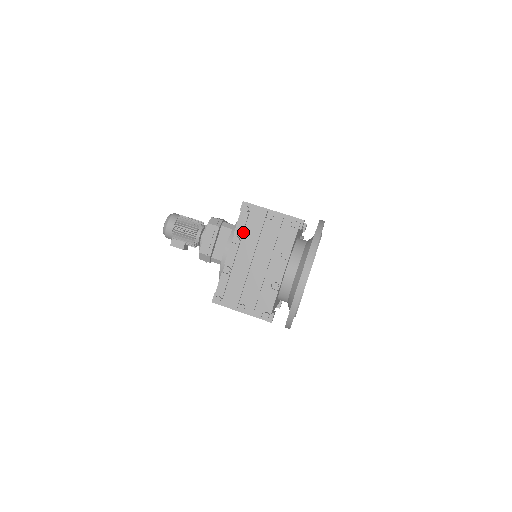
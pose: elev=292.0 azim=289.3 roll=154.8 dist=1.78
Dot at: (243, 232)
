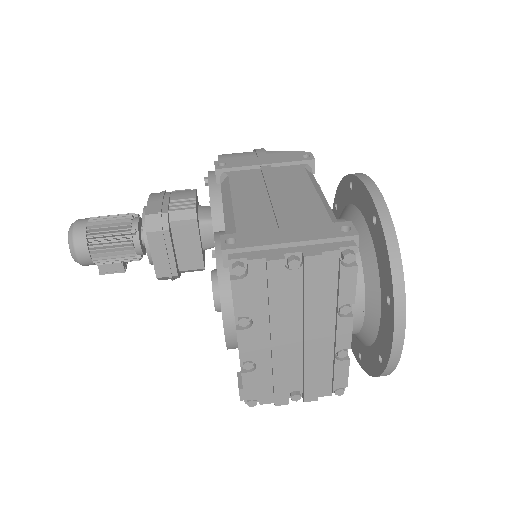
Dot at: (250, 306)
